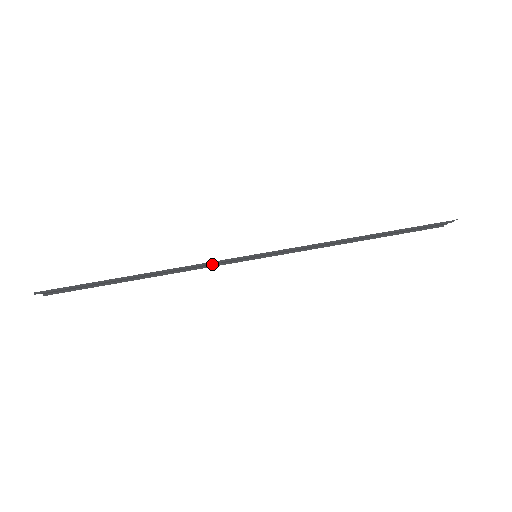
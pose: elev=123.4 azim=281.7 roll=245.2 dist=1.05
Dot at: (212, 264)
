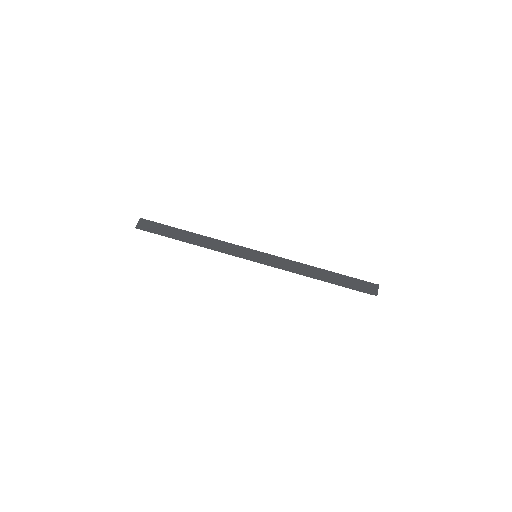
Dot at: (232, 245)
